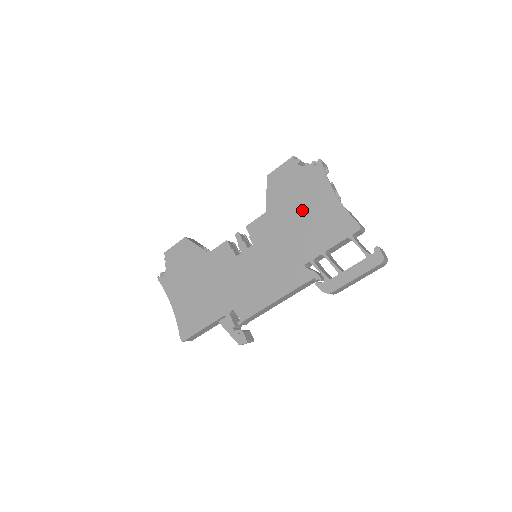
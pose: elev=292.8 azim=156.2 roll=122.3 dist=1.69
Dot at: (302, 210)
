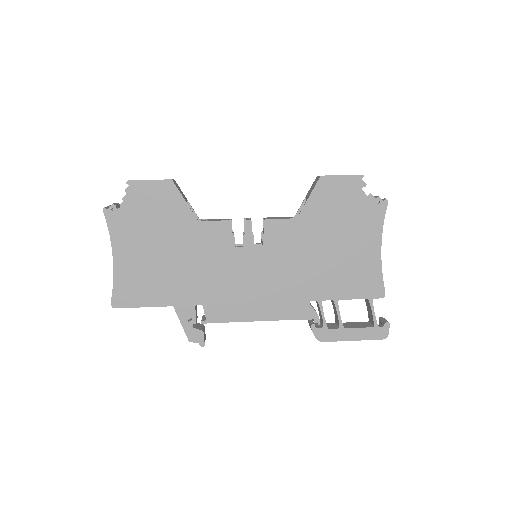
Dot at: (339, 243)
